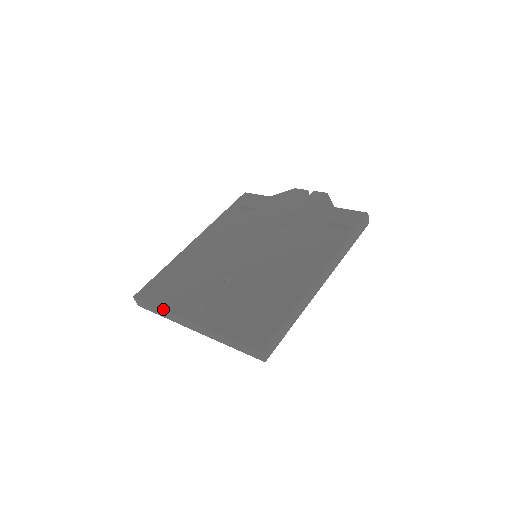
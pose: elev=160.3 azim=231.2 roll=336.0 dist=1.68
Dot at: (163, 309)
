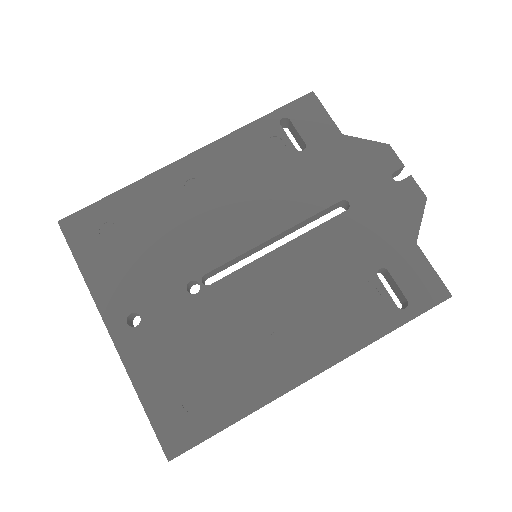
Dot at: (86, 281)
